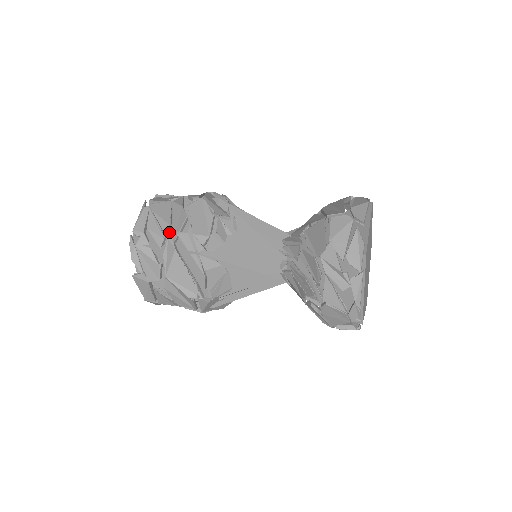
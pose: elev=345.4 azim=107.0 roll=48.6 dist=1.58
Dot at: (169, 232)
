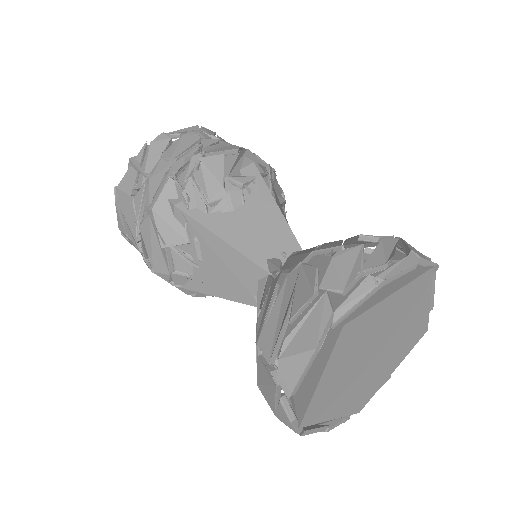
Dot at: occluded
